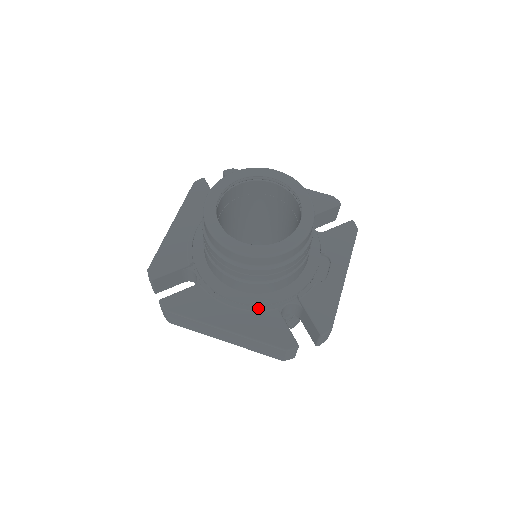
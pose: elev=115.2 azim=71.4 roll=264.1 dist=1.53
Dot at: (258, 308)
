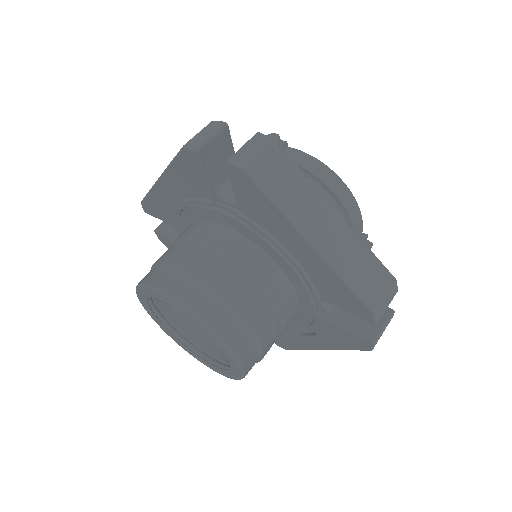
Dot at: occluded
